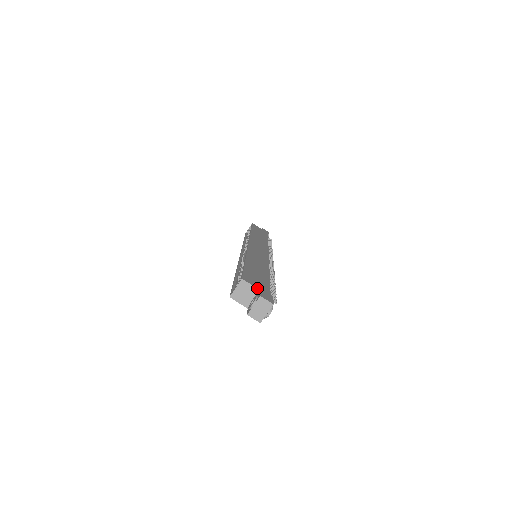
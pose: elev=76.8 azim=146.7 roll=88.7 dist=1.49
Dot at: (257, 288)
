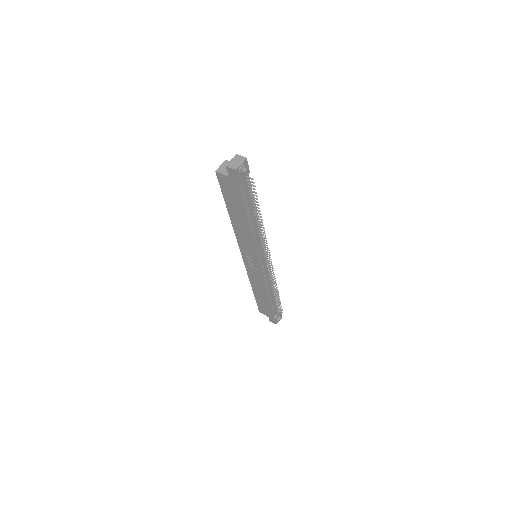
Dot at: occluded
